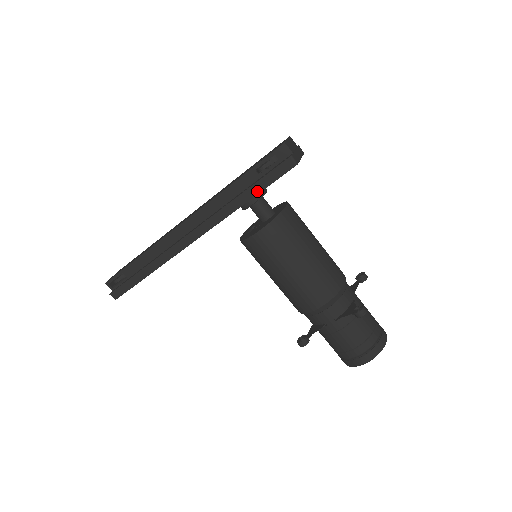
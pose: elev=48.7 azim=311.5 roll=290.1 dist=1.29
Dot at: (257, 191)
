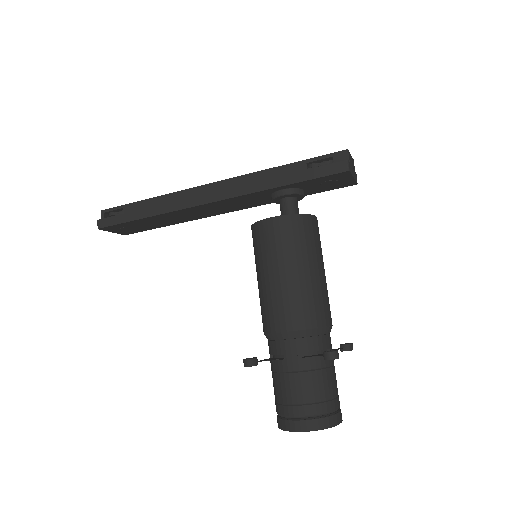
Dot at: (297, 180)
